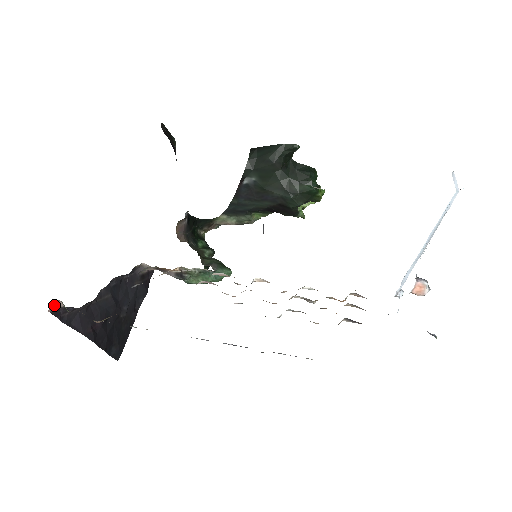
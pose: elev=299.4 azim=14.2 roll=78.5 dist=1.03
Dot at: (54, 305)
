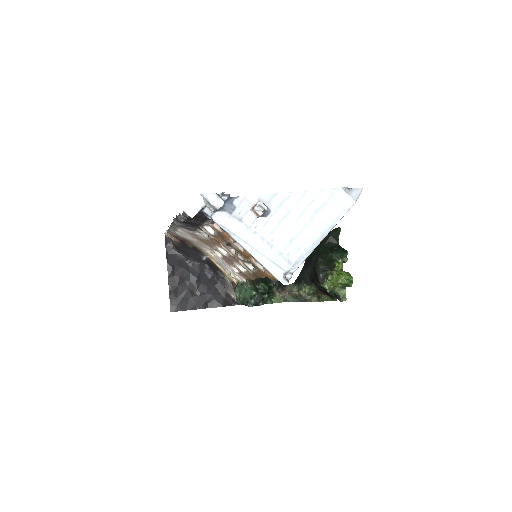
Dot at: occluded
